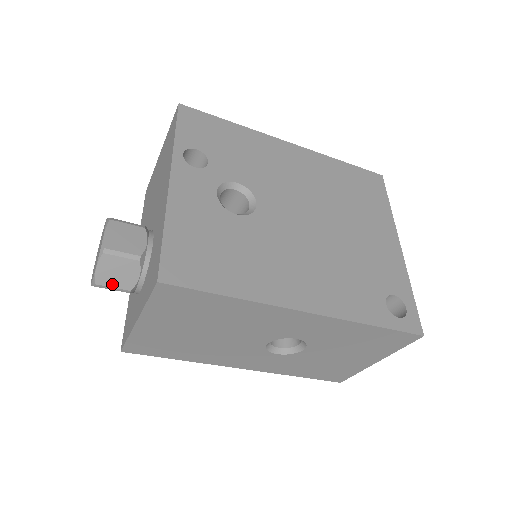
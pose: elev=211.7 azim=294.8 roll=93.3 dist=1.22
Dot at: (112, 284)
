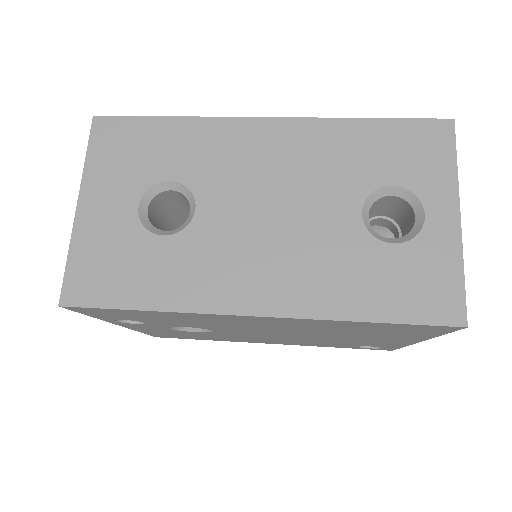
Dot at: occluded
